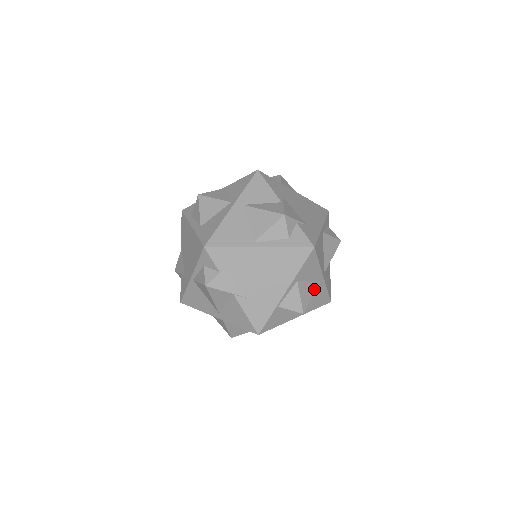
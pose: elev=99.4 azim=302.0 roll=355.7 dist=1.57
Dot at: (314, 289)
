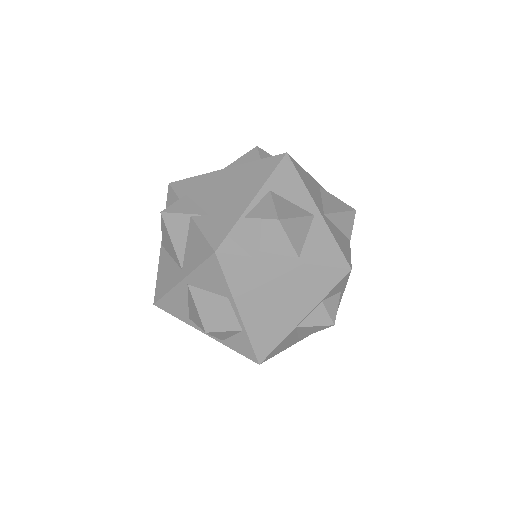
Dot at: (302, 214)
